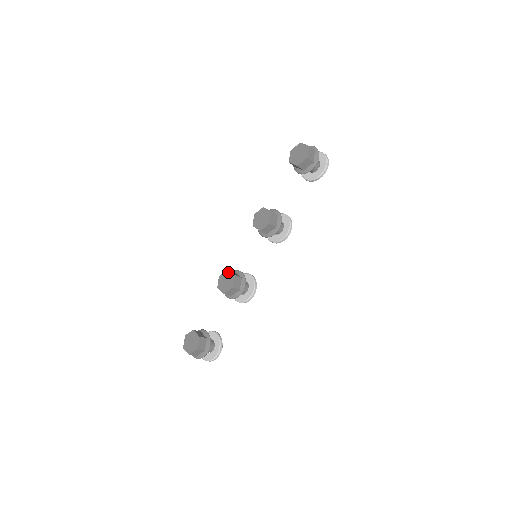
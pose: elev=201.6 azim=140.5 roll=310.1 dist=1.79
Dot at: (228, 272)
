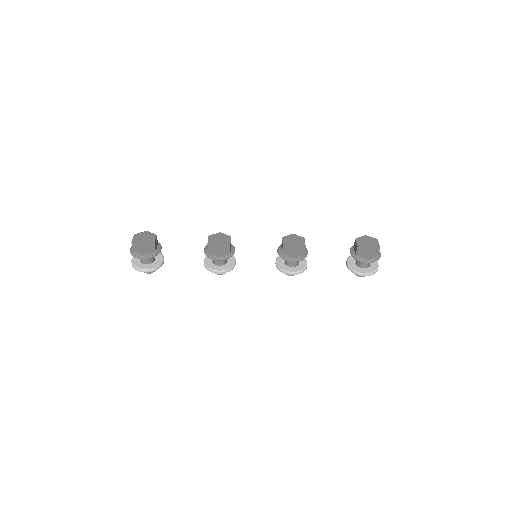
Dot at: (229, 238)
